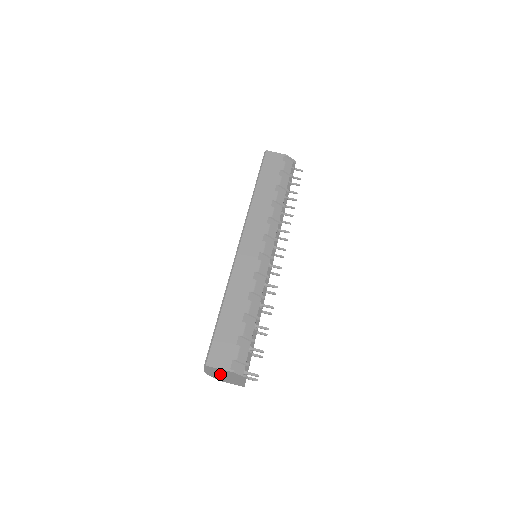
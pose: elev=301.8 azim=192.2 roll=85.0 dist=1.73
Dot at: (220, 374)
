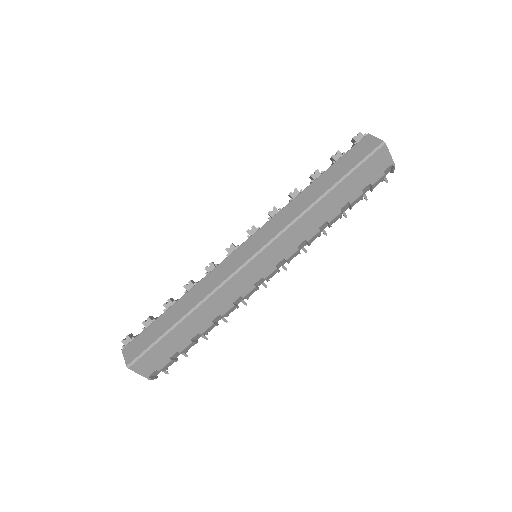
Dot at: occluded
